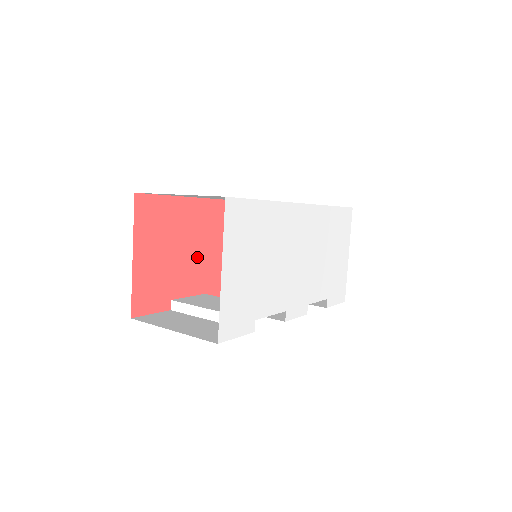
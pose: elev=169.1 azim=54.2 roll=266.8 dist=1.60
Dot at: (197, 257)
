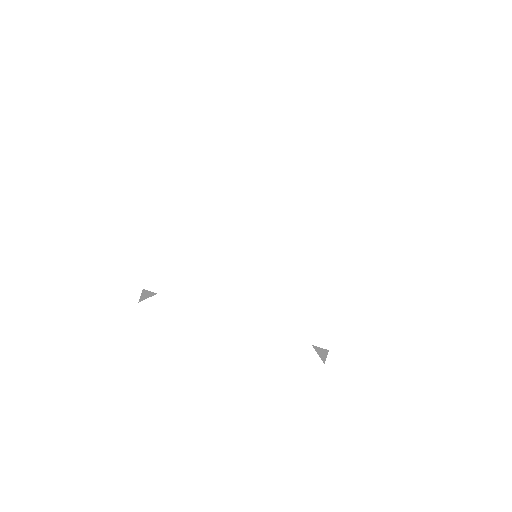
Dot at: occluded
